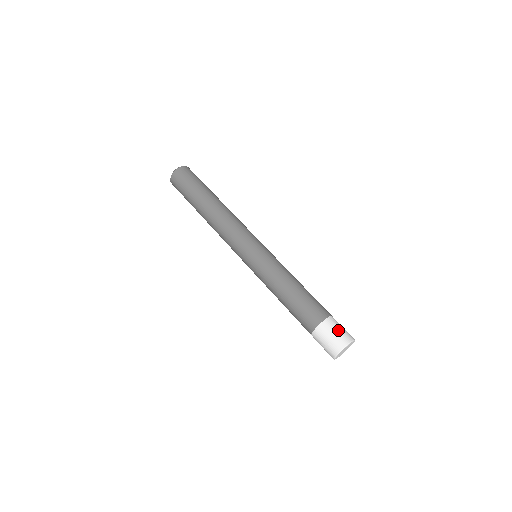
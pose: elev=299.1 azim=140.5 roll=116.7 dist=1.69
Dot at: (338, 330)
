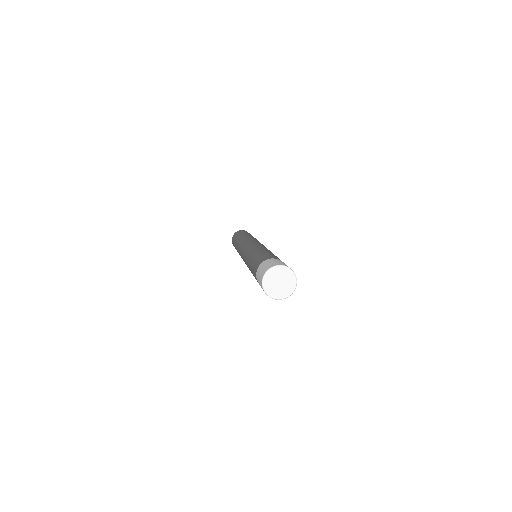
Dot at: occluded
